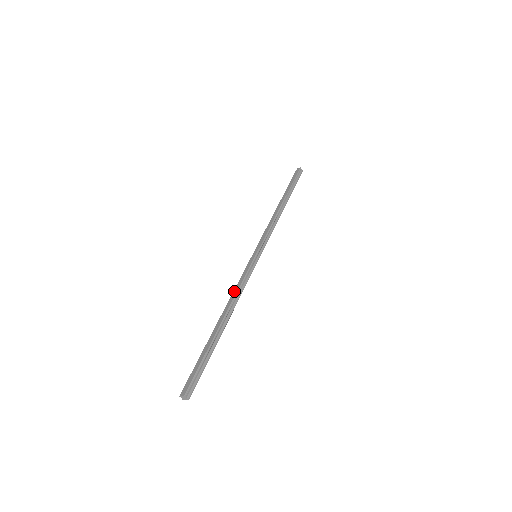
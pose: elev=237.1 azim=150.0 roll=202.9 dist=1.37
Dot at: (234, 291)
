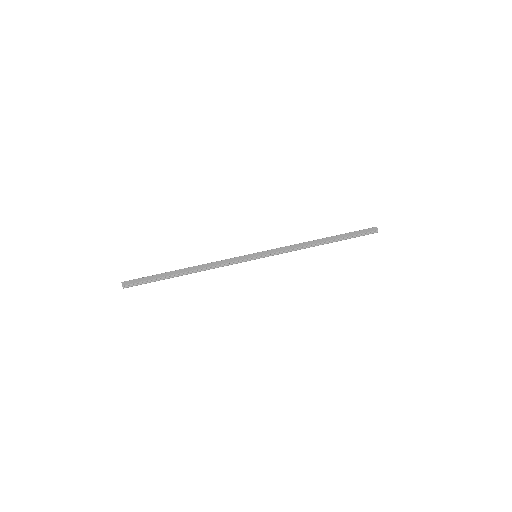
Dot at: (214, 263)
